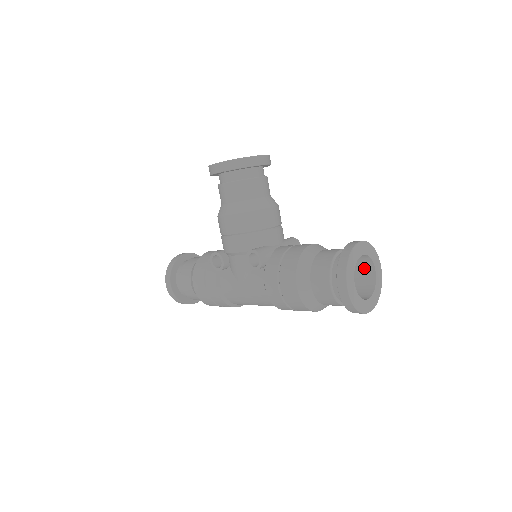
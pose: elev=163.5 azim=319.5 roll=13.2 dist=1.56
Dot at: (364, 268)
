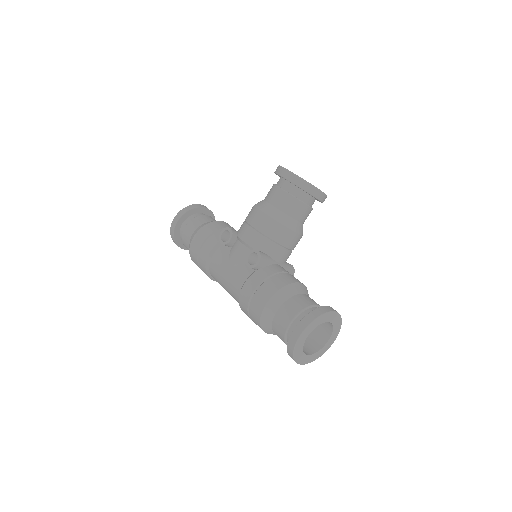
Dot at: (323, 331)
